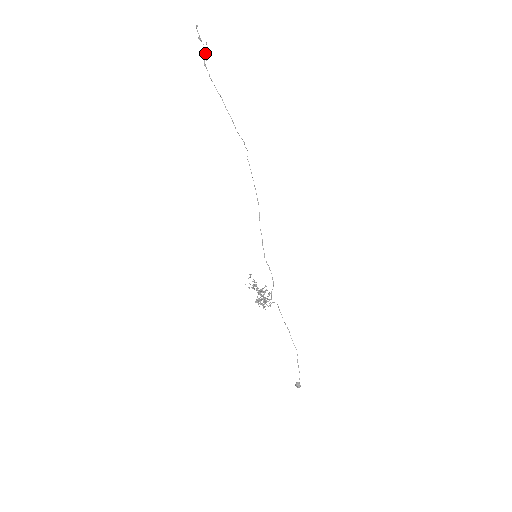
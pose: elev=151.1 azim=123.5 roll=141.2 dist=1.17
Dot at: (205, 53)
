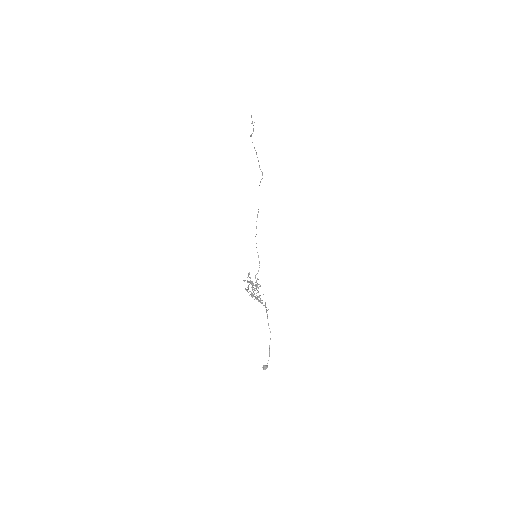
Dot at: occluded
